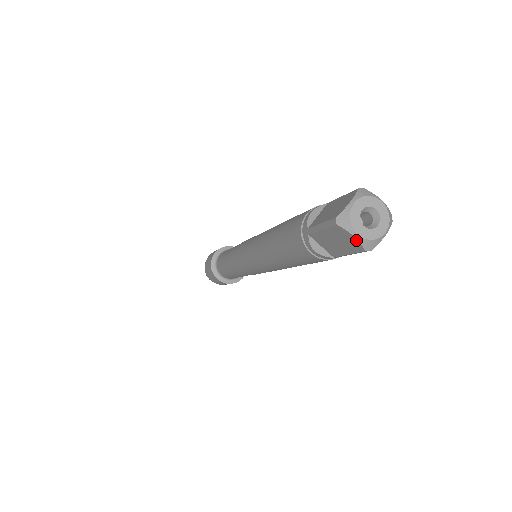
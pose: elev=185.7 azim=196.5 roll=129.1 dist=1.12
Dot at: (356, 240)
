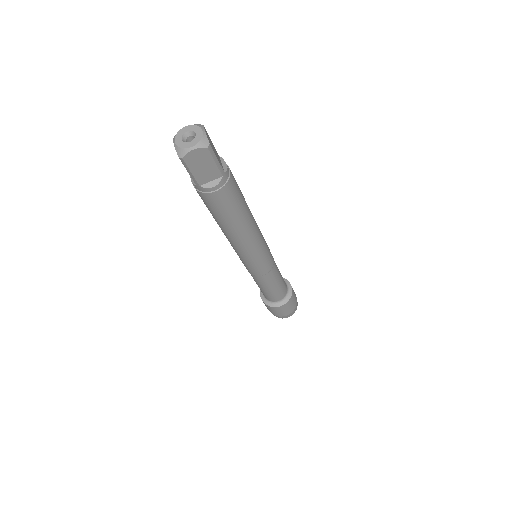
Dot at: (175, 148)
